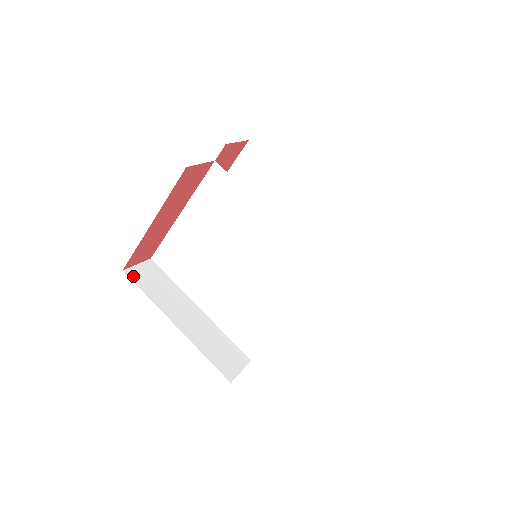
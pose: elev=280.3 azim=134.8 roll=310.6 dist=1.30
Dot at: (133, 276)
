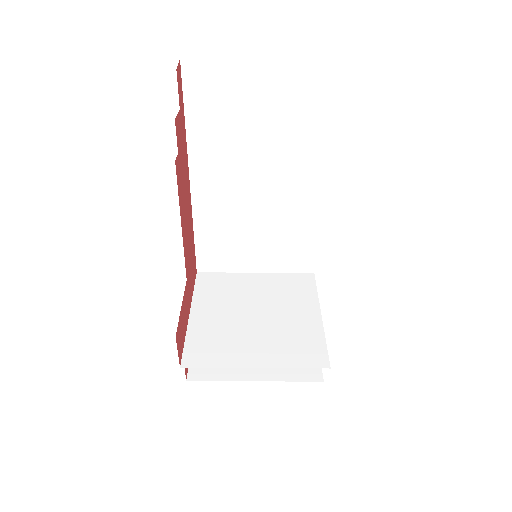
Dot at: occluded
